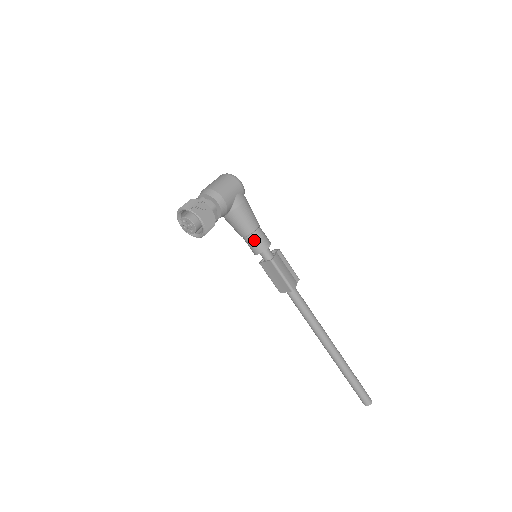
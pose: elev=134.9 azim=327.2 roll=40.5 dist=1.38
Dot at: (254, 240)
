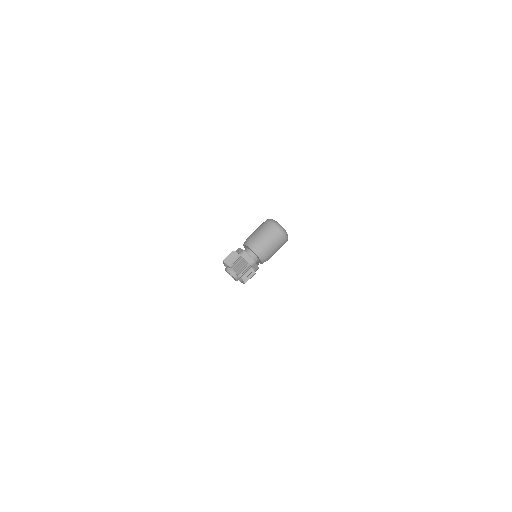
Dot at: occluded
